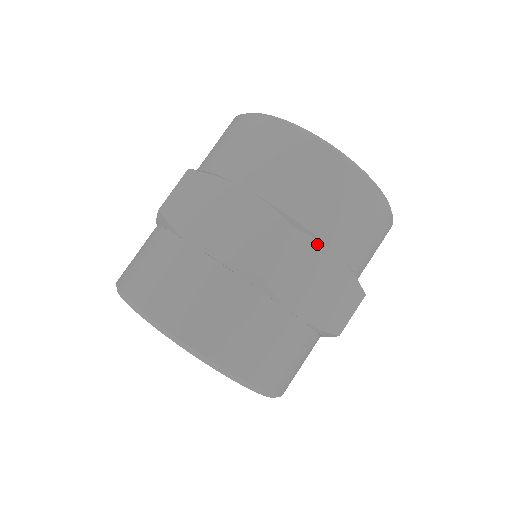
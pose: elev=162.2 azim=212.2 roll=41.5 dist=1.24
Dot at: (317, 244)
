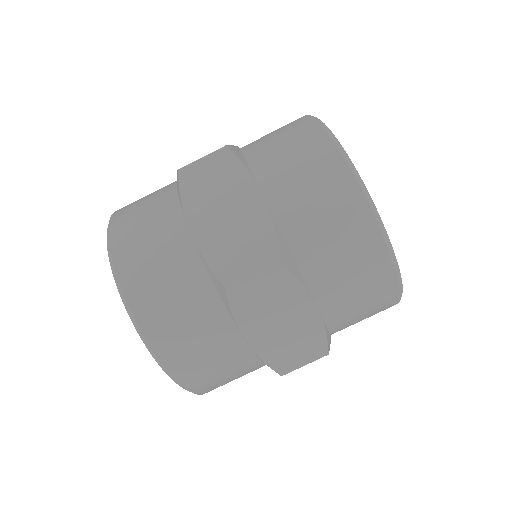
Dot at: (243, 171)
